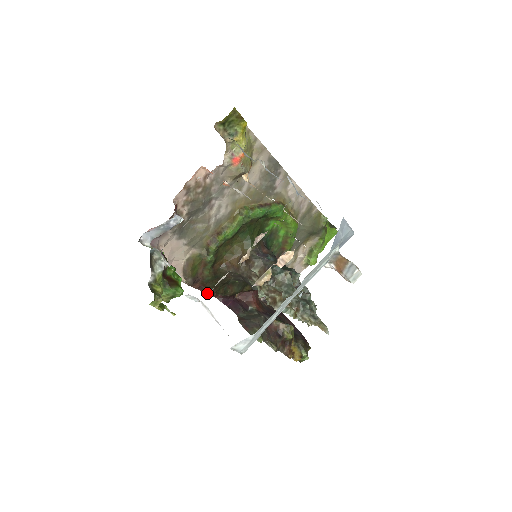
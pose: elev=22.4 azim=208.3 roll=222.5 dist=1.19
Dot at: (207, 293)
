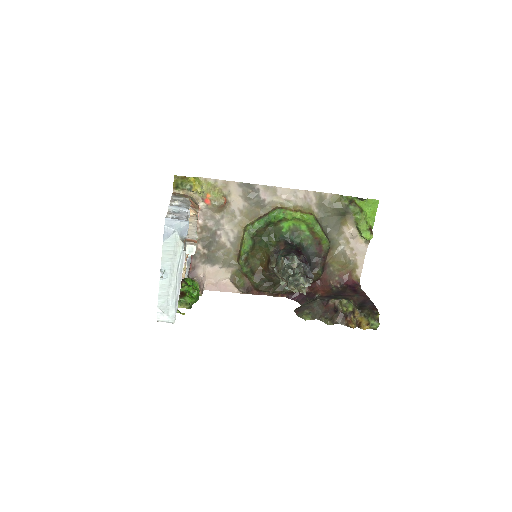
Dot at: (271, 295)
